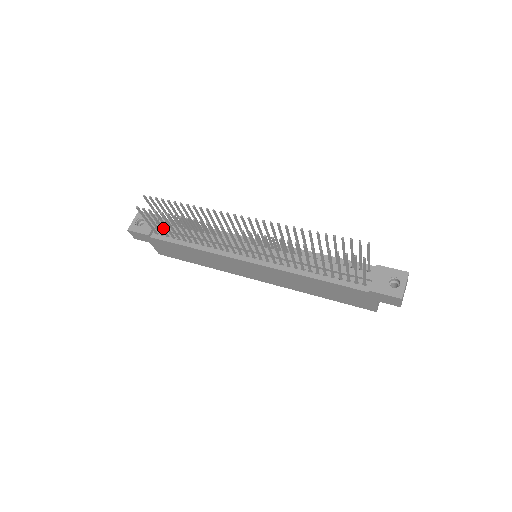
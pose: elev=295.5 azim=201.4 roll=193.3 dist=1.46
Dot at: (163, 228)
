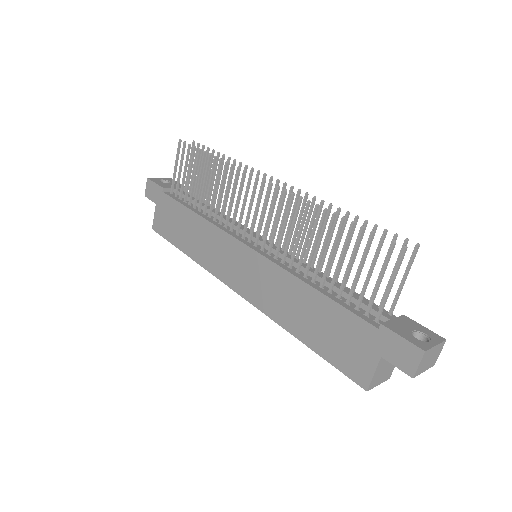
Dot at: (184, 183)
